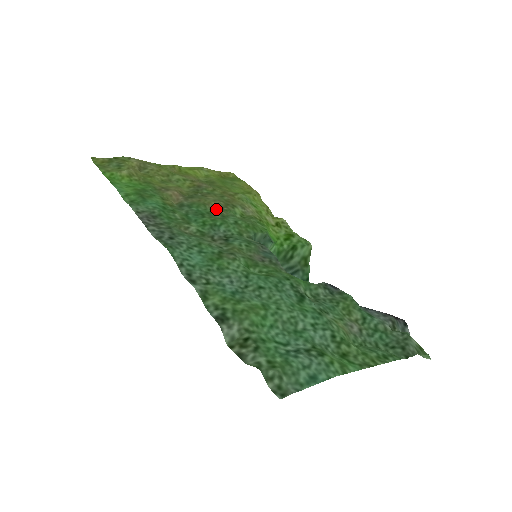
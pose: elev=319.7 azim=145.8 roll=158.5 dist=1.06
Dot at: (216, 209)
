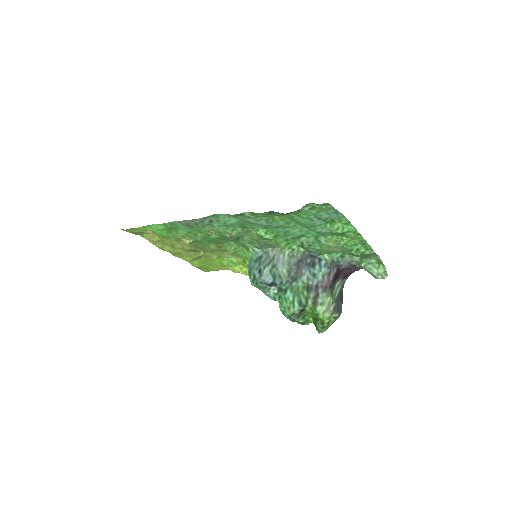
Dot at: (217, 247)
